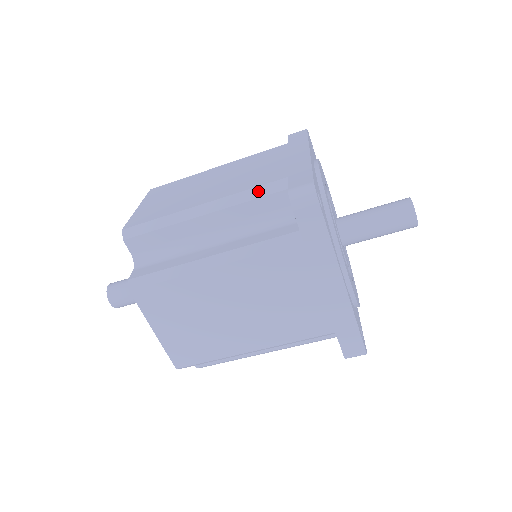
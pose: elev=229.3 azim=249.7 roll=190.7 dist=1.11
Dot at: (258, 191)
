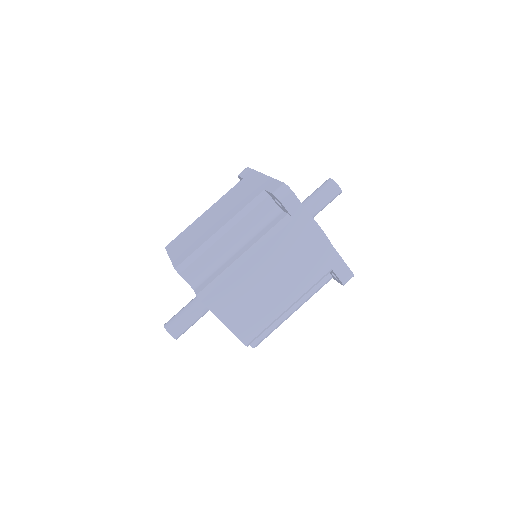
Dot at: occluded
